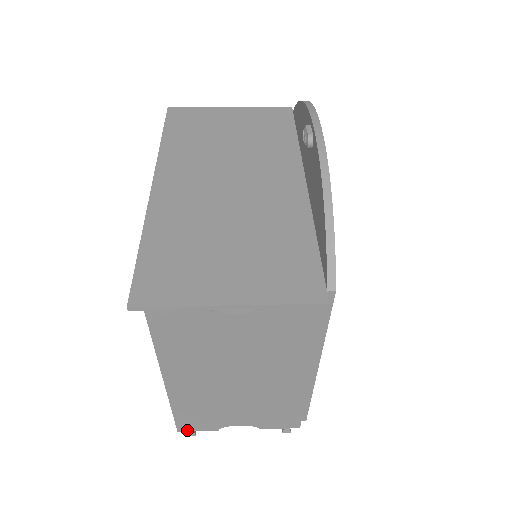
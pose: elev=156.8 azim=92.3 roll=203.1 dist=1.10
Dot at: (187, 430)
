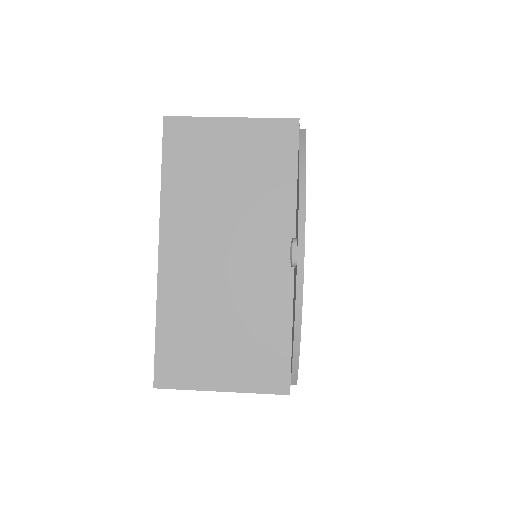
Dot at: occluded
